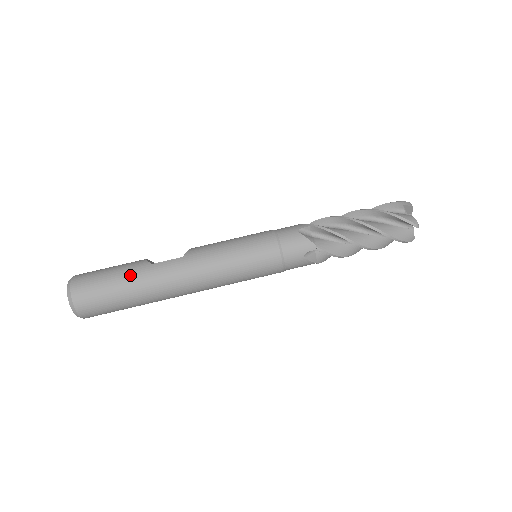
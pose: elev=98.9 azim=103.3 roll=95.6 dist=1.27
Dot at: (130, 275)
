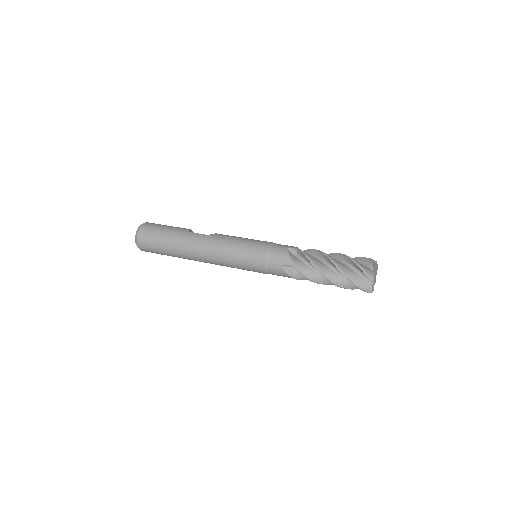
Dot at: (174, 233)
